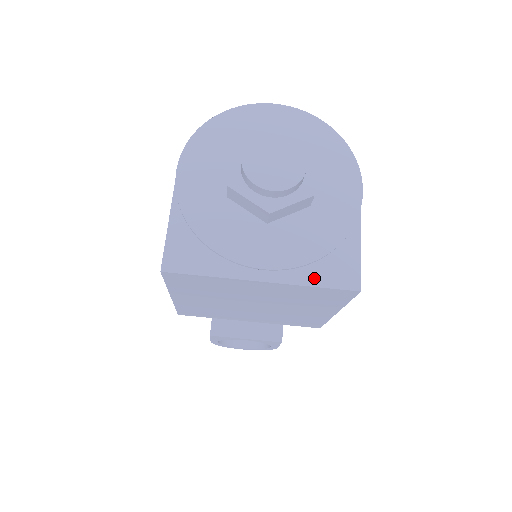
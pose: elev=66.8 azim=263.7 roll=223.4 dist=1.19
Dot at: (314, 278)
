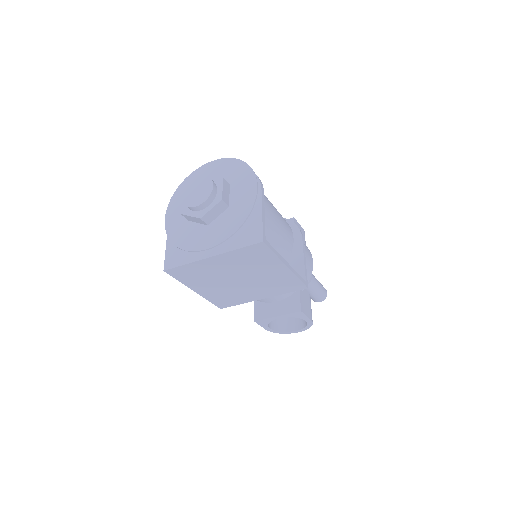
Dot at: (237, 244)
